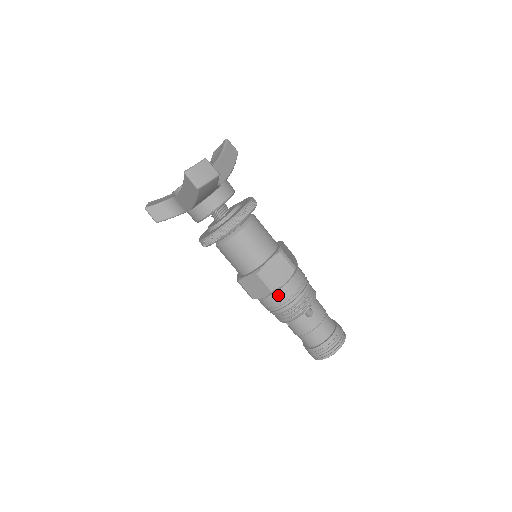
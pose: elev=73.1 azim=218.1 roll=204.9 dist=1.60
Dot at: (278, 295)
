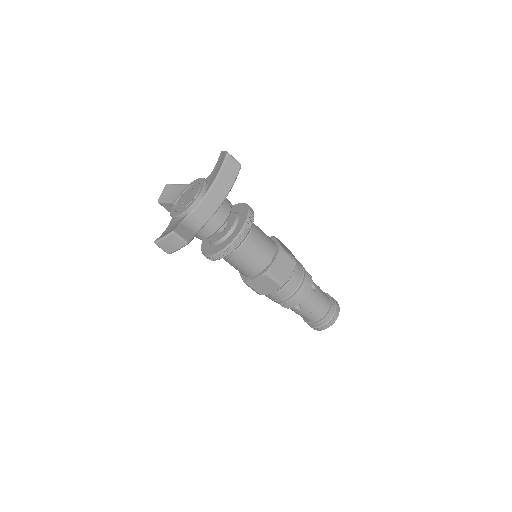
Dot at: (267, 296)
